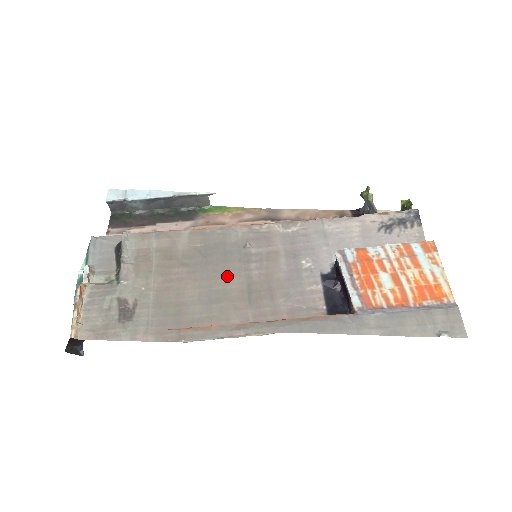
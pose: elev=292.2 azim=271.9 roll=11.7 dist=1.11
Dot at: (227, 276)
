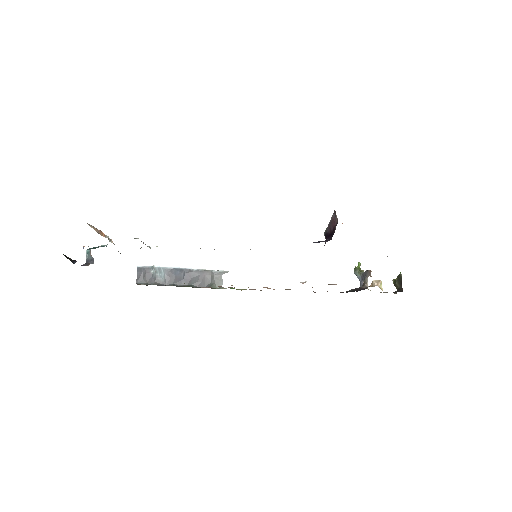
Dot at: occluded
